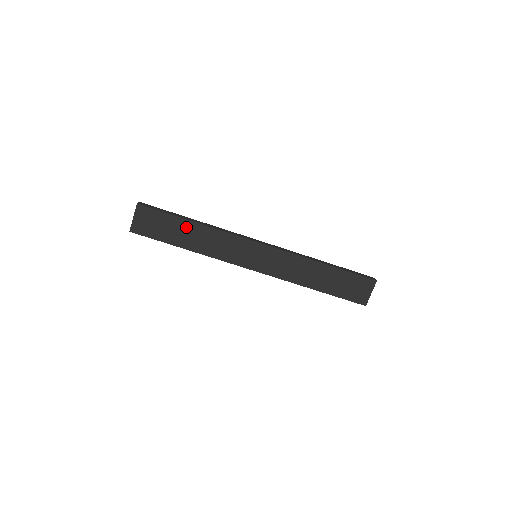
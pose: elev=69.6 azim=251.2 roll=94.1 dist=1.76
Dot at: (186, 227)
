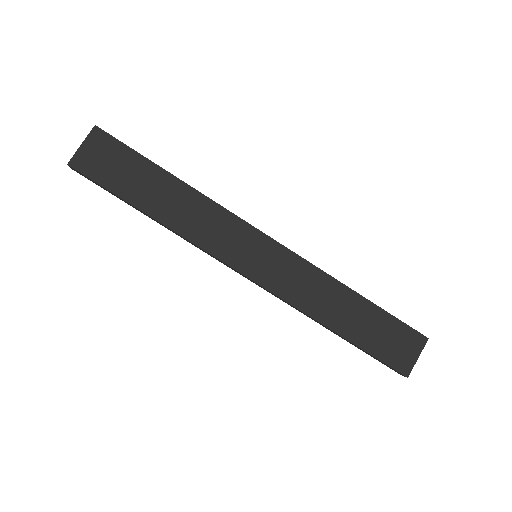
Dot at: (160, 181)
